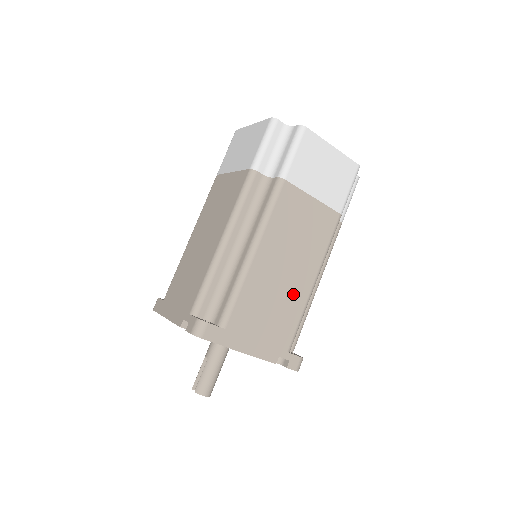
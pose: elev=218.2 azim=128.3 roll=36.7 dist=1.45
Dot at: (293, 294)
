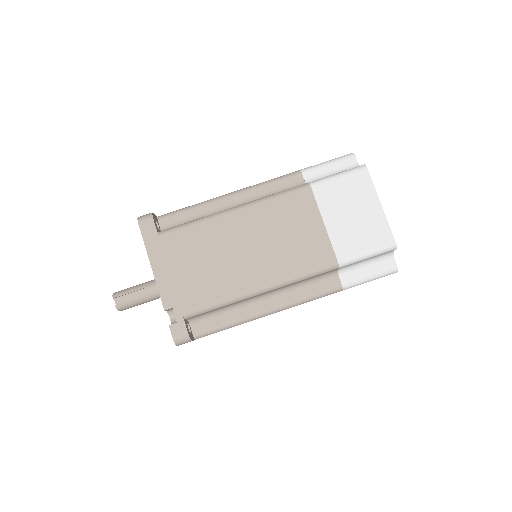
Dot at: occluded
